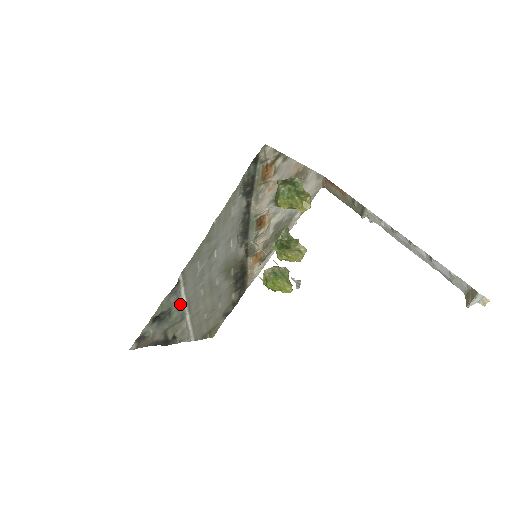
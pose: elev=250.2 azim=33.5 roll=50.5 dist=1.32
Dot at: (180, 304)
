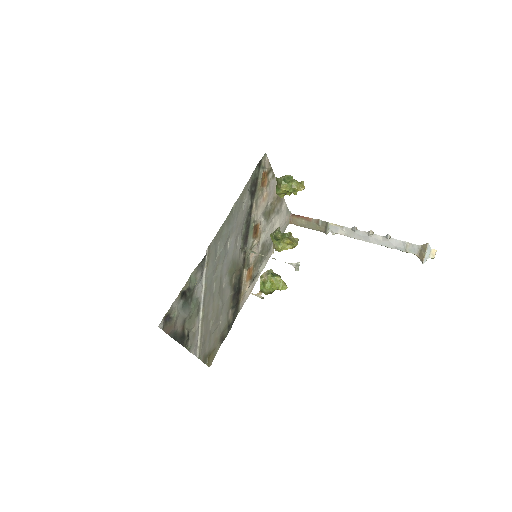
Dot at: (200, 290)
